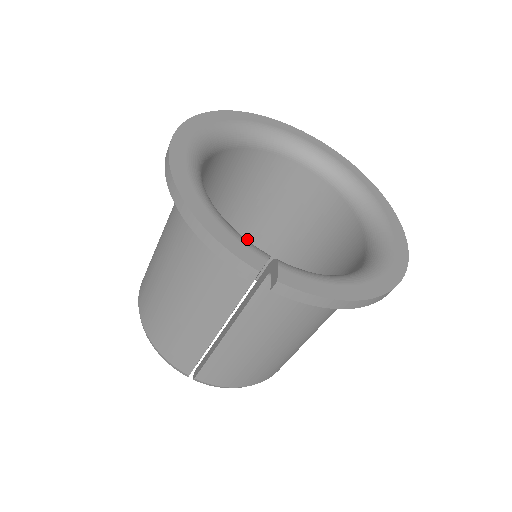
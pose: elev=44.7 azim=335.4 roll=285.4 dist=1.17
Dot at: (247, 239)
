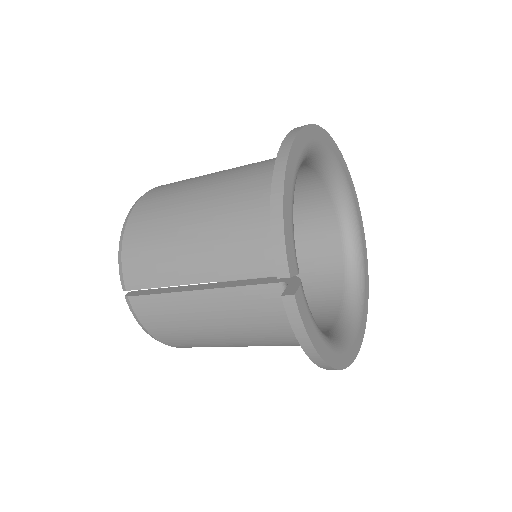
Dot at: occluded
